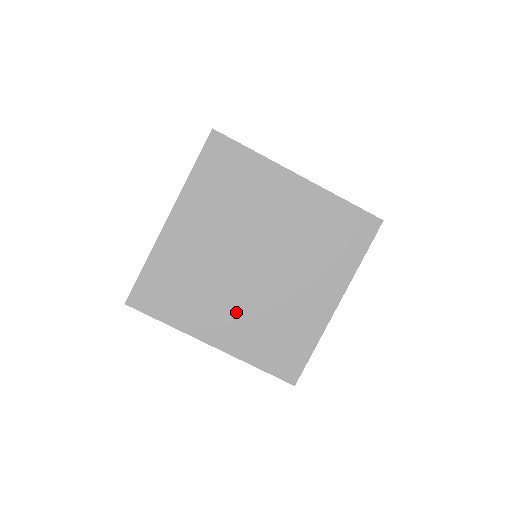
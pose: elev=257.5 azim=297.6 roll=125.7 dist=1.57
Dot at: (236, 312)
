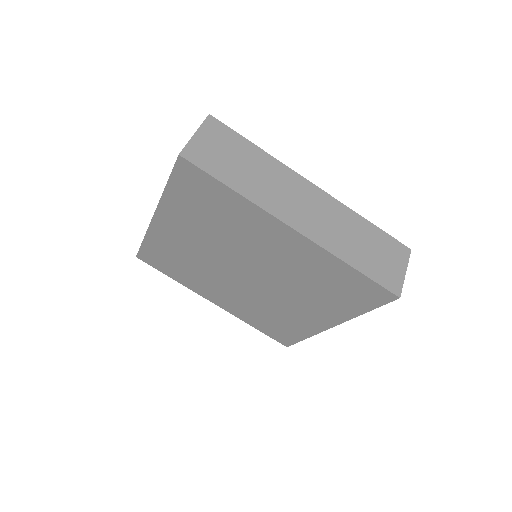
Dot at: (232, 295)
